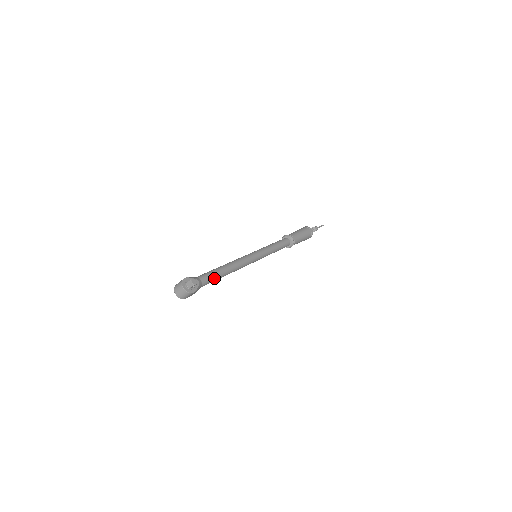
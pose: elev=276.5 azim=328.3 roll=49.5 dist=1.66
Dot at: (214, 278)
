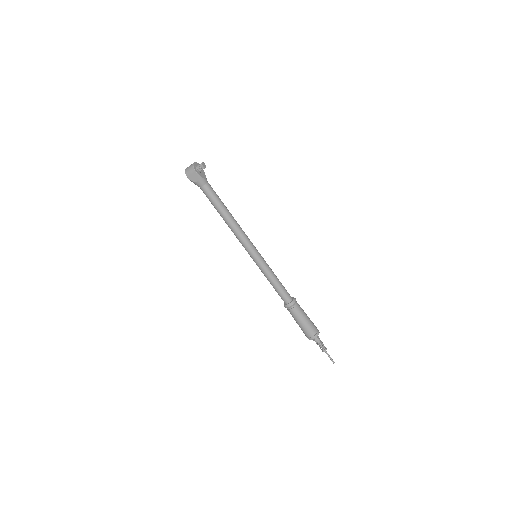
Dot at: (216, 198)
